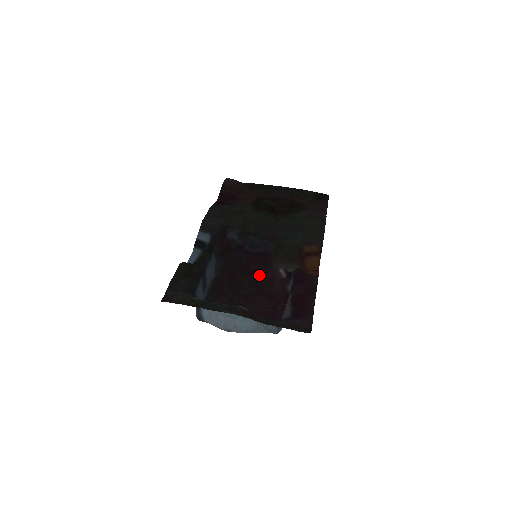
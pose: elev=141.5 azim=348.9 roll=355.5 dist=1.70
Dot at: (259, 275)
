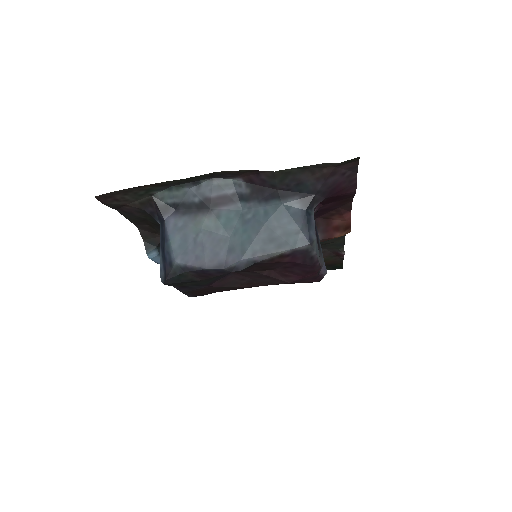
Dot at: occluded
